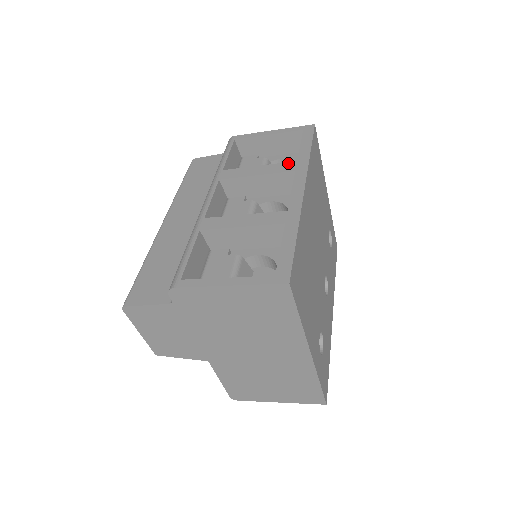
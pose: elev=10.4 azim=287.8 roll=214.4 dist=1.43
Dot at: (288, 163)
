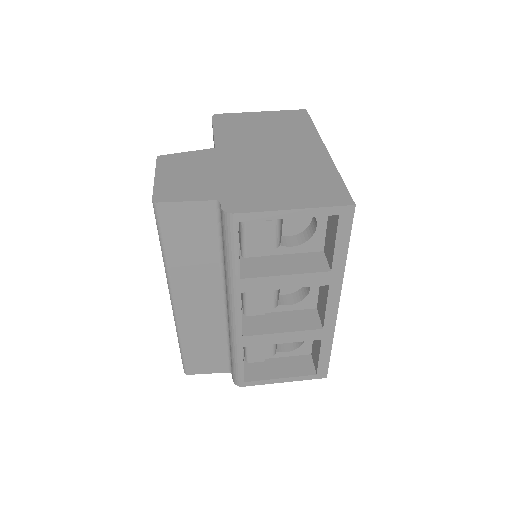
Dot at: (321, 274)
